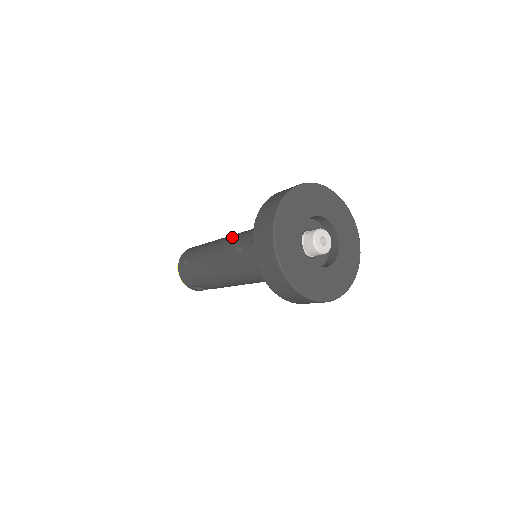
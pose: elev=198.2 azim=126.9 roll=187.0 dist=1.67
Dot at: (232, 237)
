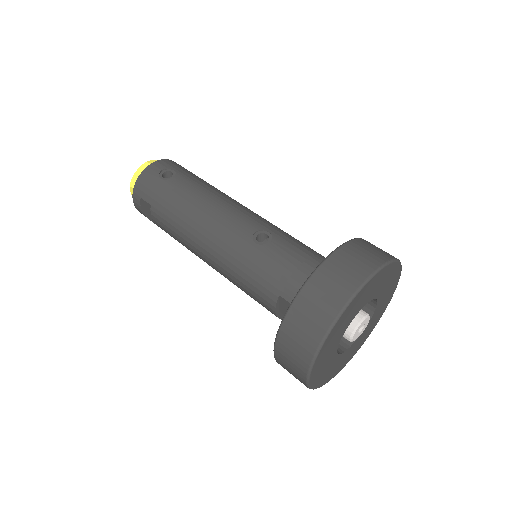
Dot at: occluded
